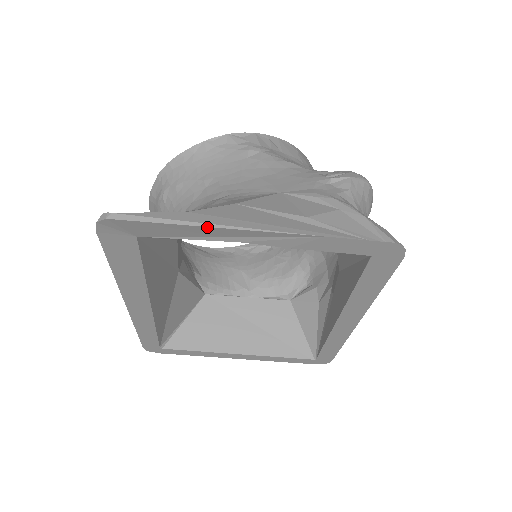
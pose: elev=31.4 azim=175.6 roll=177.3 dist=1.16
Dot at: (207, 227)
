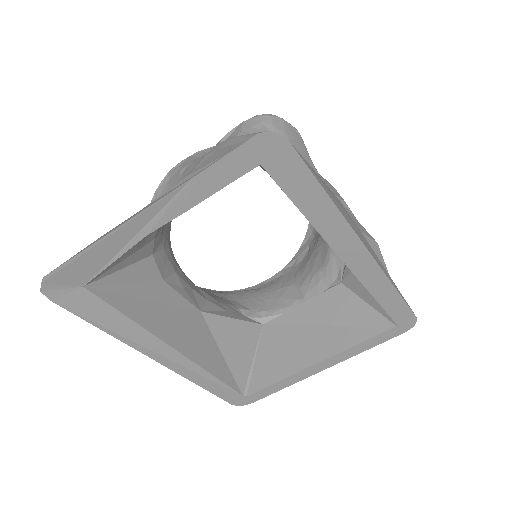
Dot at: (106, 239)
